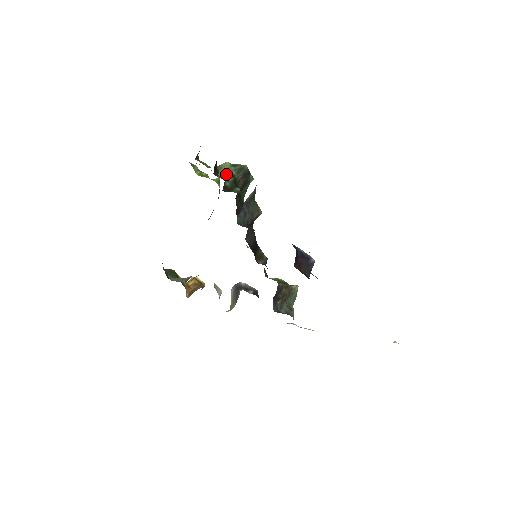
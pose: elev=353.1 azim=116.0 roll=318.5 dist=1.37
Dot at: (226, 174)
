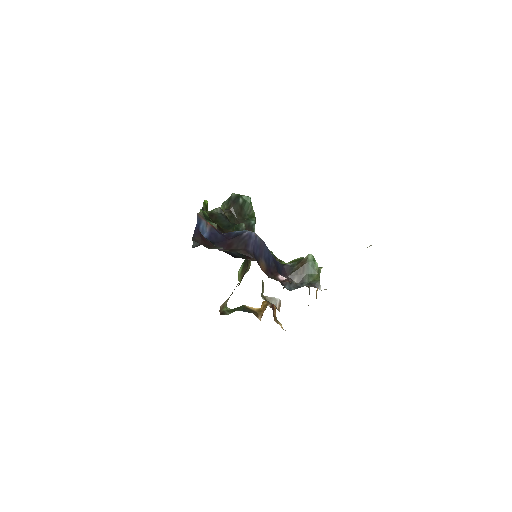
Dot at: occluded
